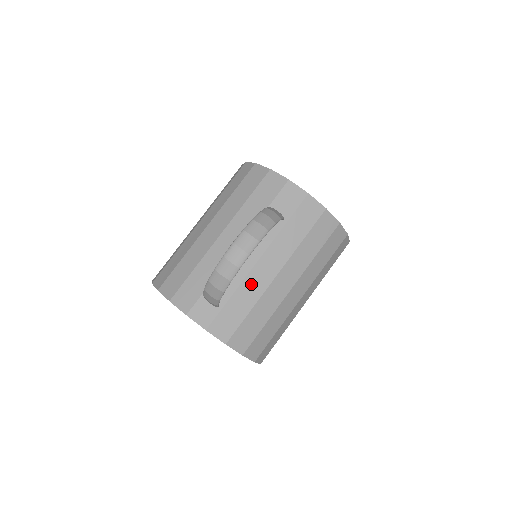
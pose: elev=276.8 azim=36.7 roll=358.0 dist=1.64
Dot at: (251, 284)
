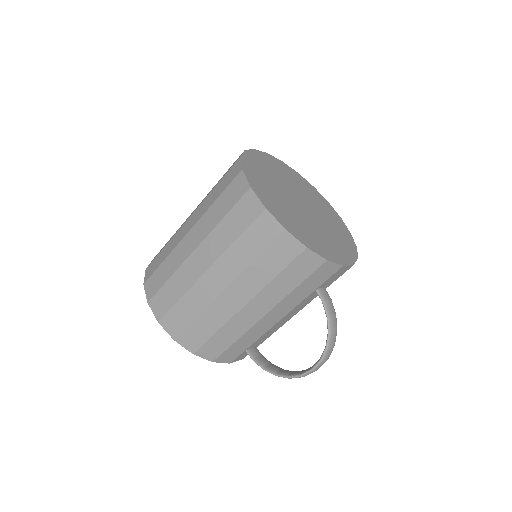
Dot at: occluded
